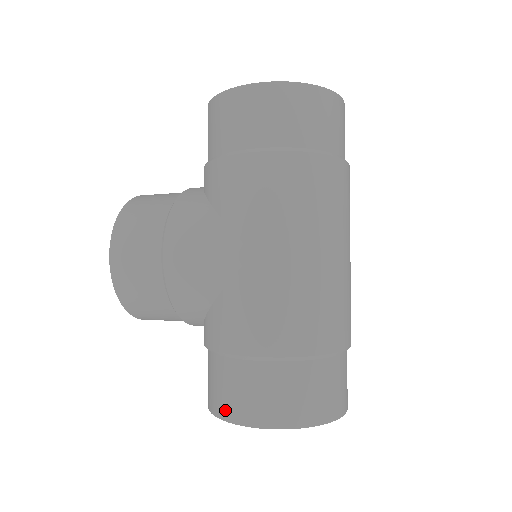
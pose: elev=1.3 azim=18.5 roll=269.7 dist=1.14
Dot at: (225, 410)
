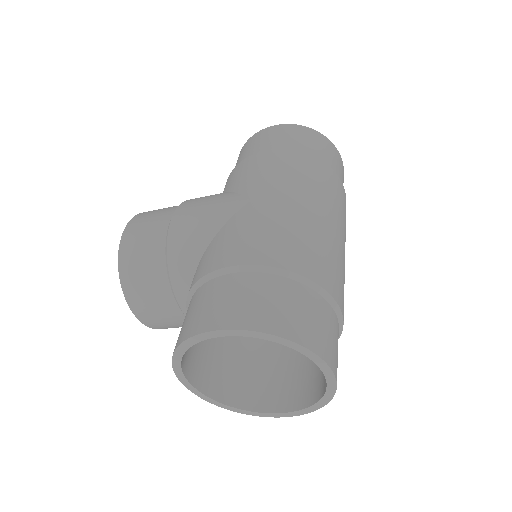
Dot at: (191, 328)
